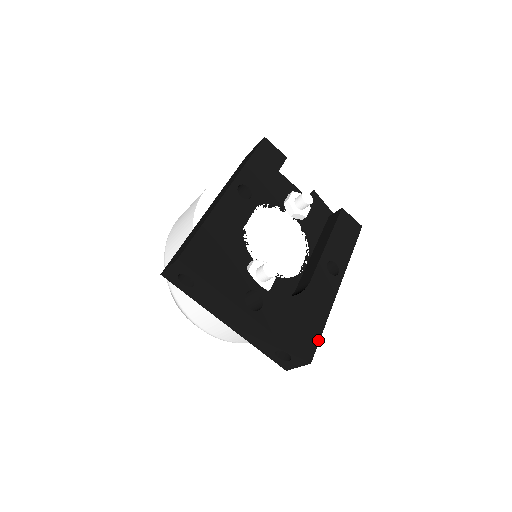
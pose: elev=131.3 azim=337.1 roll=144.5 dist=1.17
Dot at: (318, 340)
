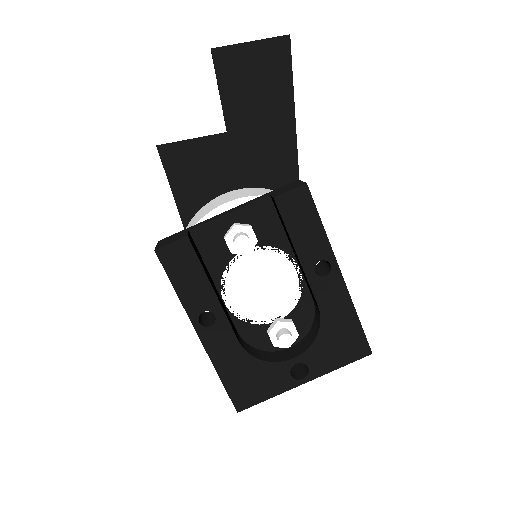
Dot at: (363, 334)
